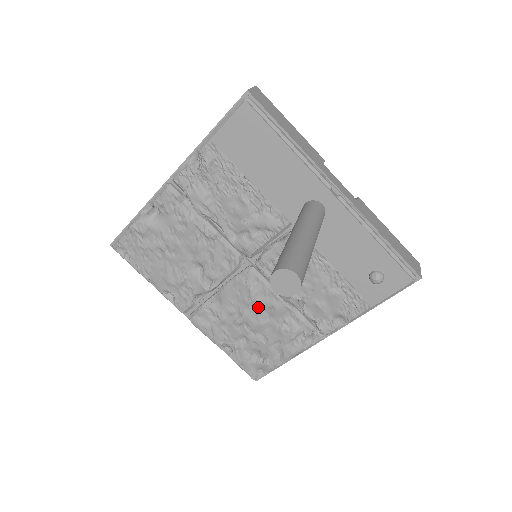
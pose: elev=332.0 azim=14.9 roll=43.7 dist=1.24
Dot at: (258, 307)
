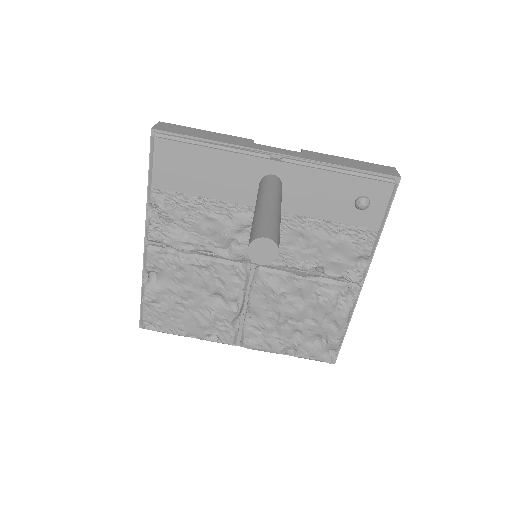
Dot at: (287, 297)
